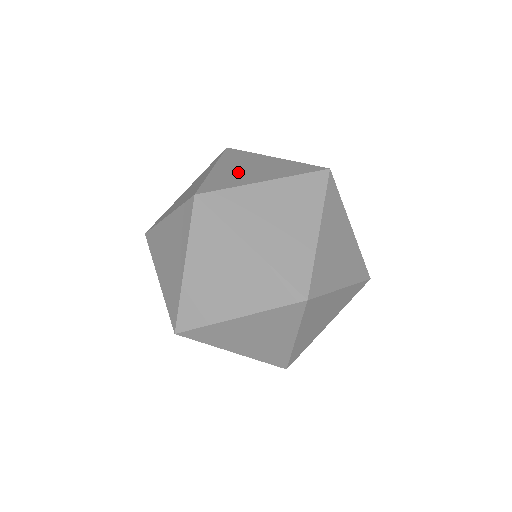
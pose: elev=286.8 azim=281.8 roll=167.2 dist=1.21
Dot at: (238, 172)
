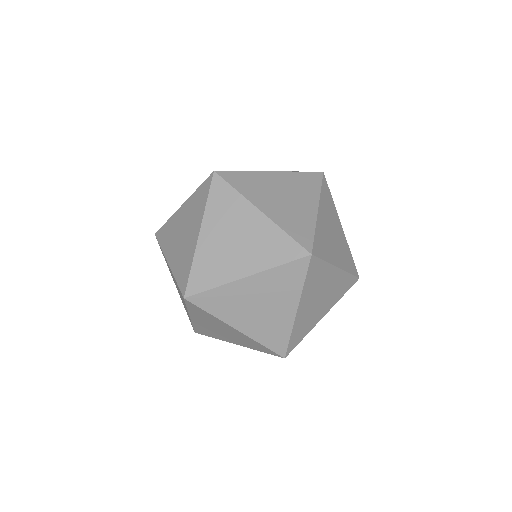
Dot at: (245, 303)
